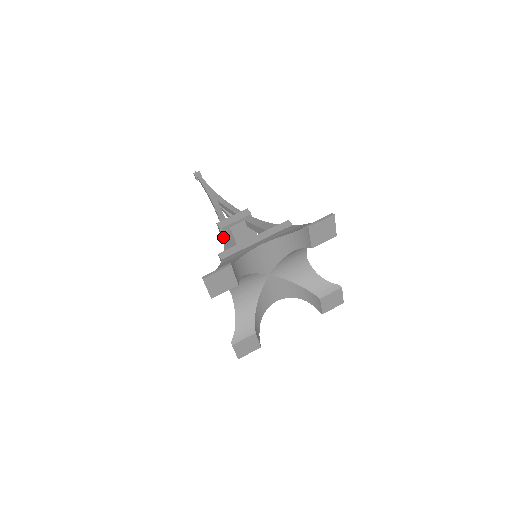
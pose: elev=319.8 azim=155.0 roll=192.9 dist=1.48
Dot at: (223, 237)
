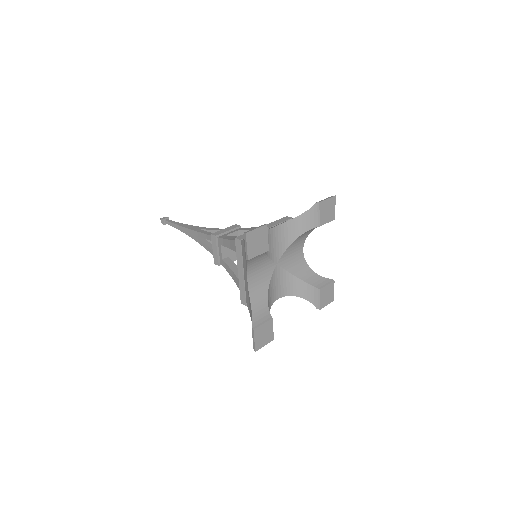
Dot at: (217, 248)
